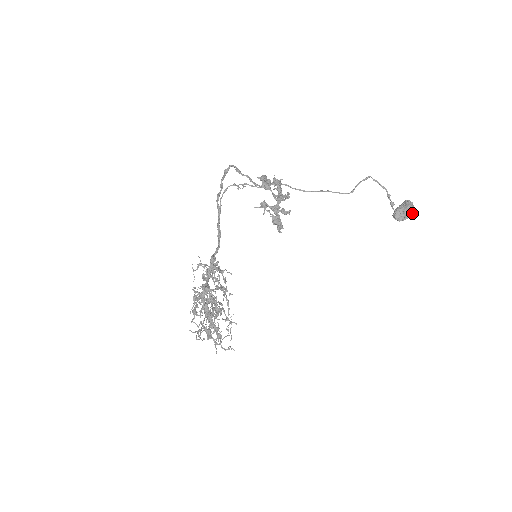
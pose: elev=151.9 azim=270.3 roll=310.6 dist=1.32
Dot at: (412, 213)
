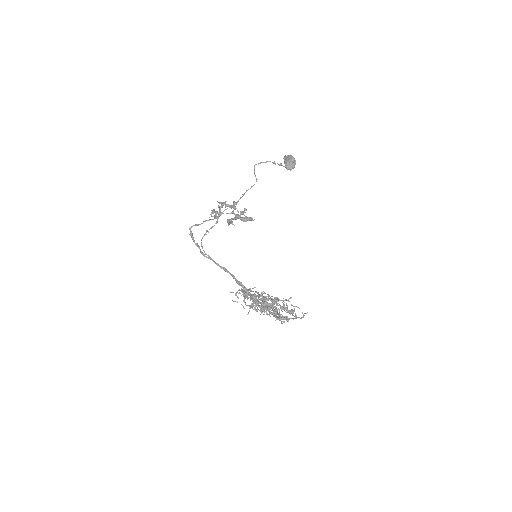
Dot at: (294, 158)
